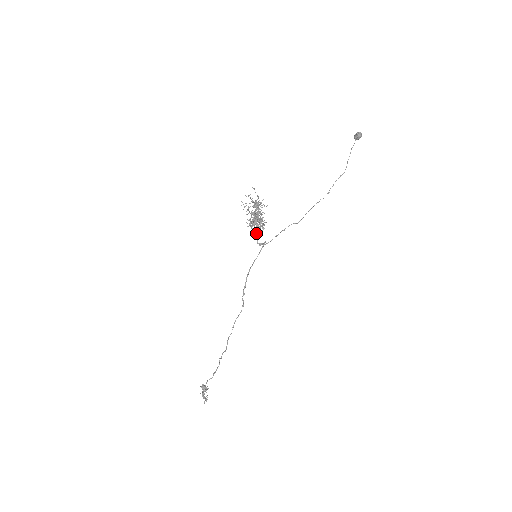
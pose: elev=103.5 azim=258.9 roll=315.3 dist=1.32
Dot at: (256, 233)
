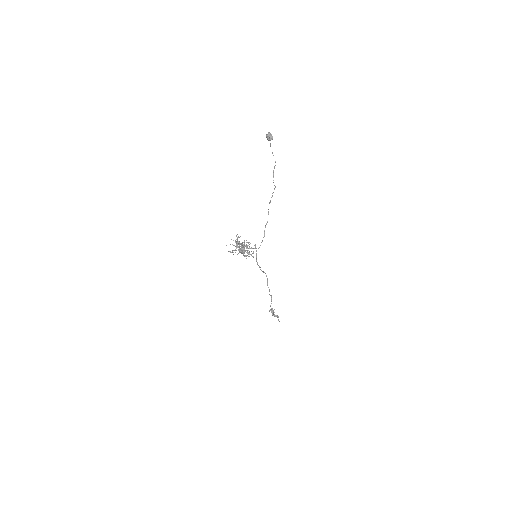
Dot at: occluded
